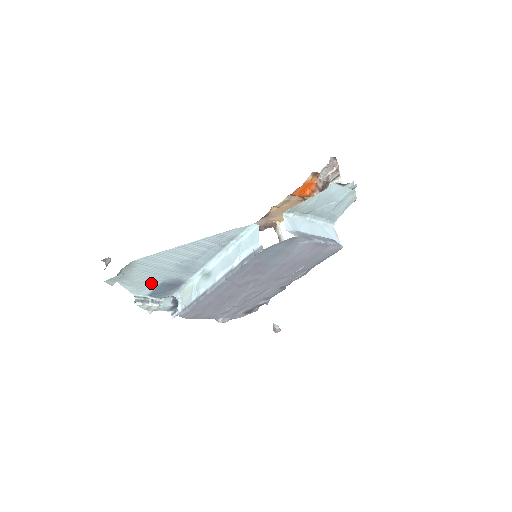
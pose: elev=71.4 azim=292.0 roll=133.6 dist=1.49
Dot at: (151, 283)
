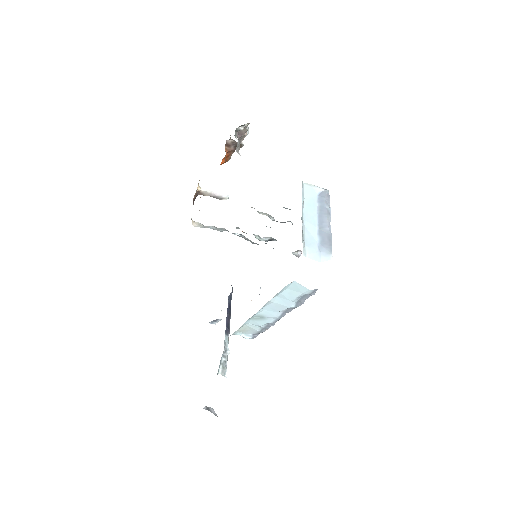
Dot at: occluded
